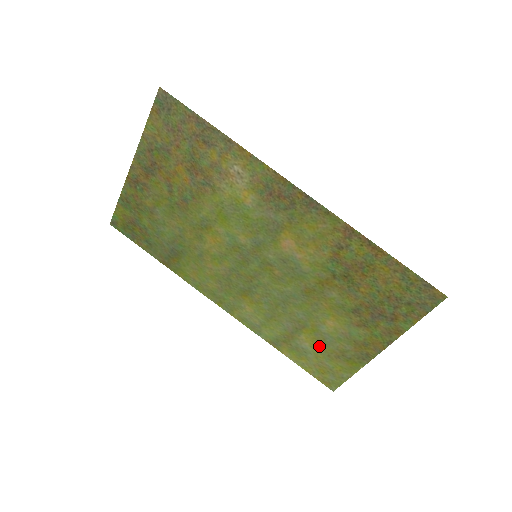
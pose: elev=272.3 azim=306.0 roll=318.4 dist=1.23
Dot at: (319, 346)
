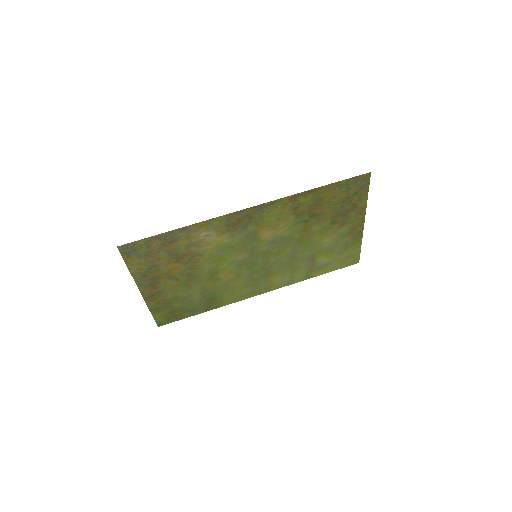
Dot at: (331, 254)
